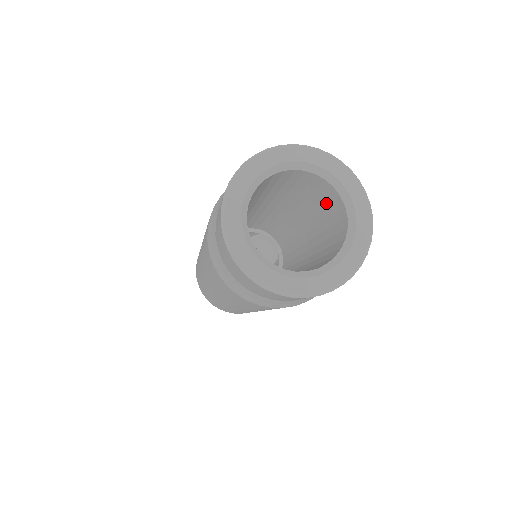
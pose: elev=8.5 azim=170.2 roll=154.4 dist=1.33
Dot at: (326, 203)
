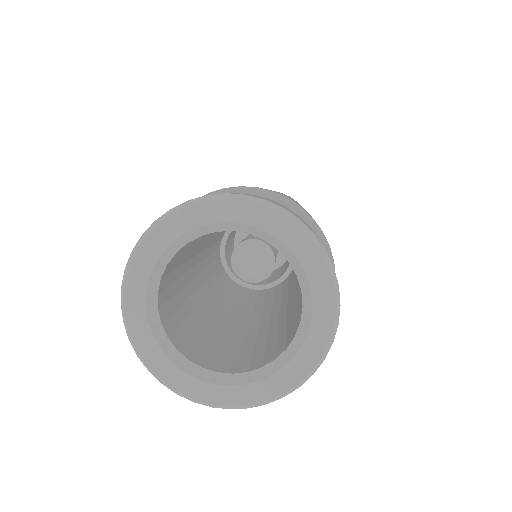
Dot at: (300, 303)
